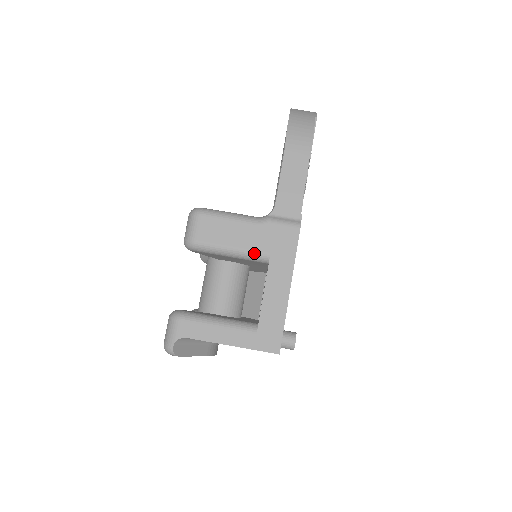
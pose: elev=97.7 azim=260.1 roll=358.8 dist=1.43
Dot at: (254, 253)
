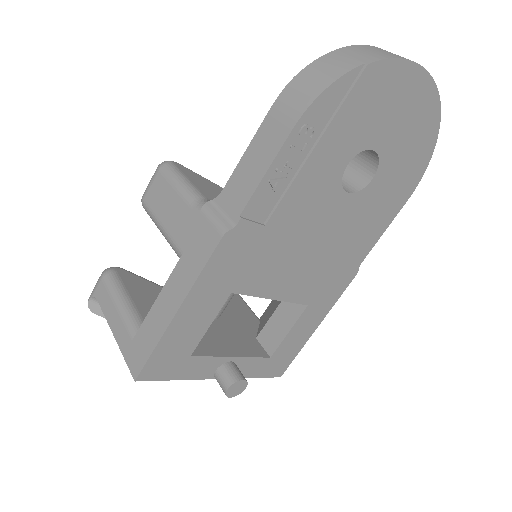
Dot at: (173, 243)
